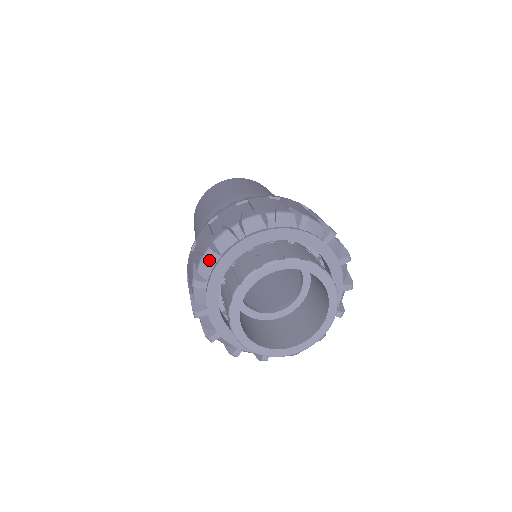
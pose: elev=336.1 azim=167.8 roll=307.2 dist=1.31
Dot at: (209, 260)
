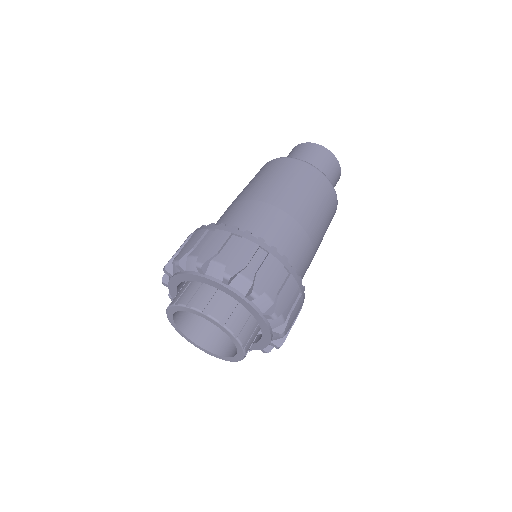
Dot at: occluded
